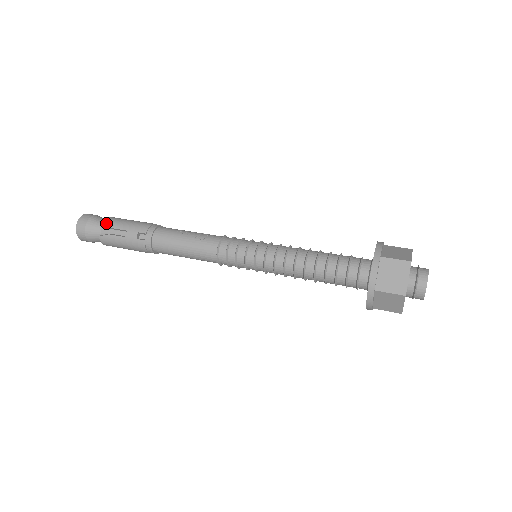
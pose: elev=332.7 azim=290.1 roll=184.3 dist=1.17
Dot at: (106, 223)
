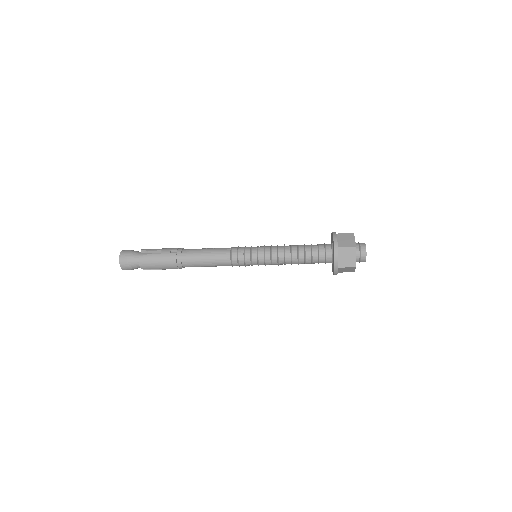
Dot at: (145, 249)
